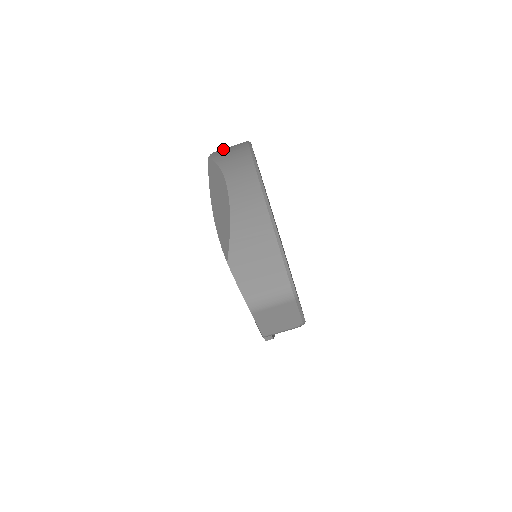
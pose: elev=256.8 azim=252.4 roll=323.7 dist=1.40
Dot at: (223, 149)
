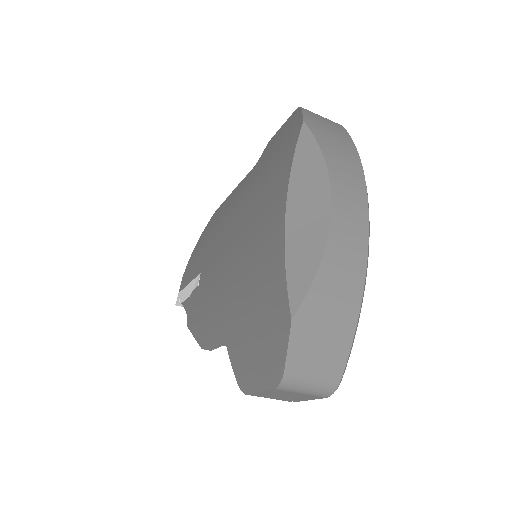
Dot at: (317, 116)
